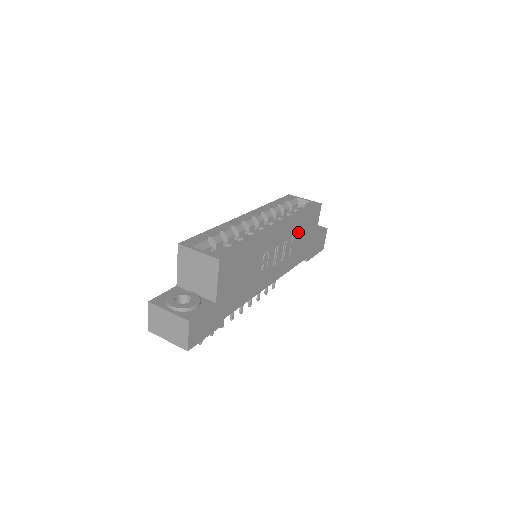
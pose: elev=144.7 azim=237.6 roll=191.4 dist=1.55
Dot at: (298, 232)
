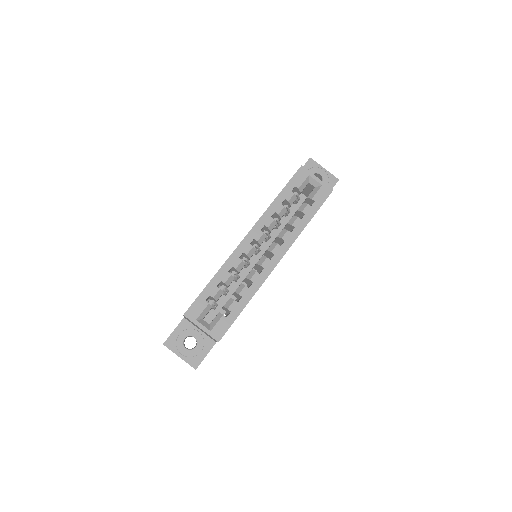
Dot at: occluded
